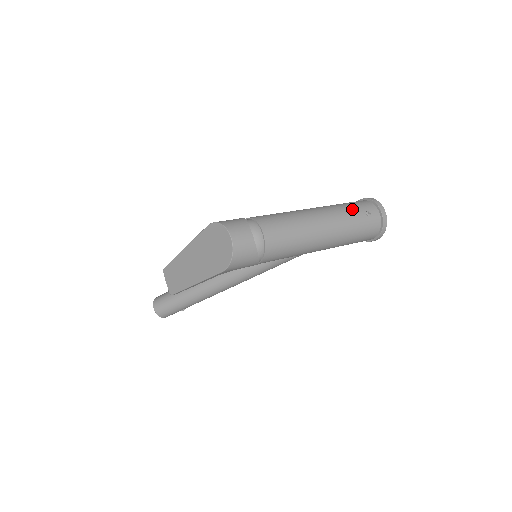
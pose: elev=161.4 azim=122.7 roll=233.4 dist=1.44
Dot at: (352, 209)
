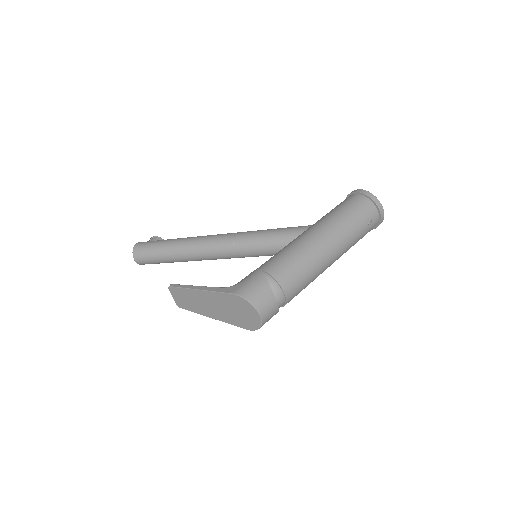
Dot at: (357, 224)
